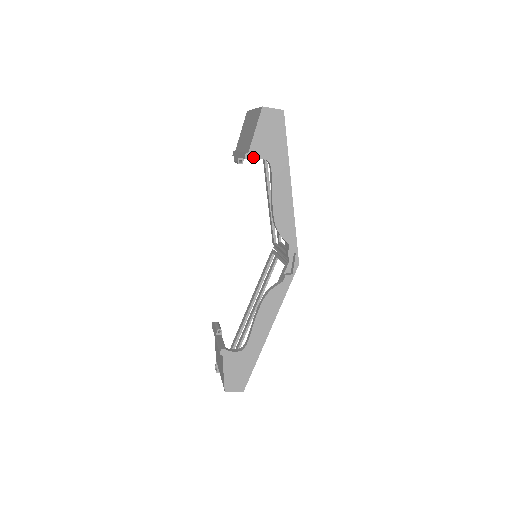
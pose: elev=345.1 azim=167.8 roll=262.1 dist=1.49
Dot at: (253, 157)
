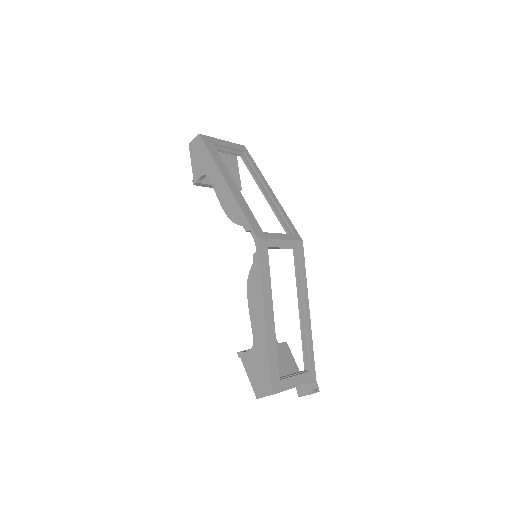
Dot at: (197, 180)
